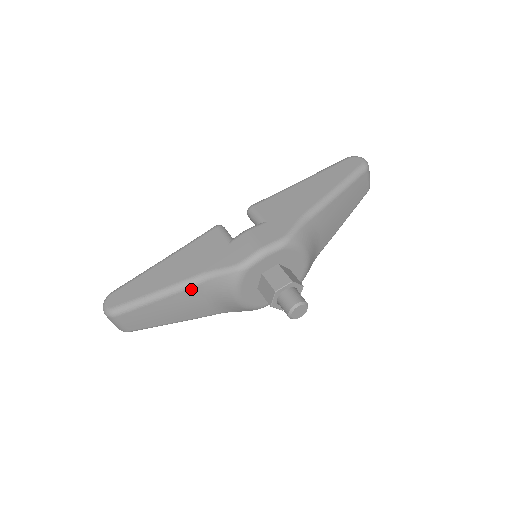
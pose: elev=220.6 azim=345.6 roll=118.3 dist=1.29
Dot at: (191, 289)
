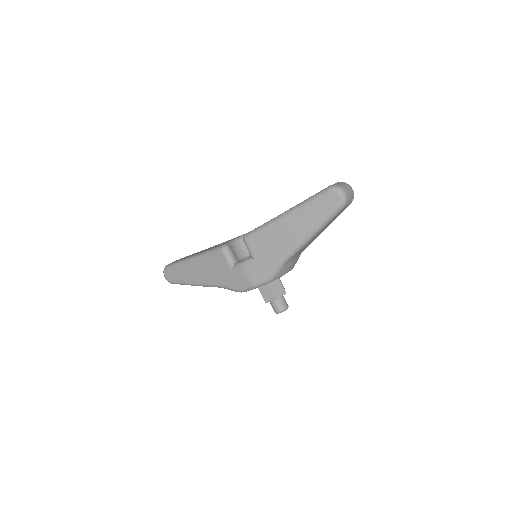
Dot at: occluded
